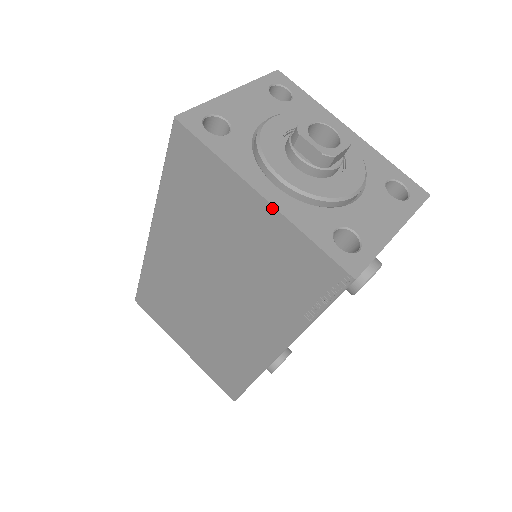
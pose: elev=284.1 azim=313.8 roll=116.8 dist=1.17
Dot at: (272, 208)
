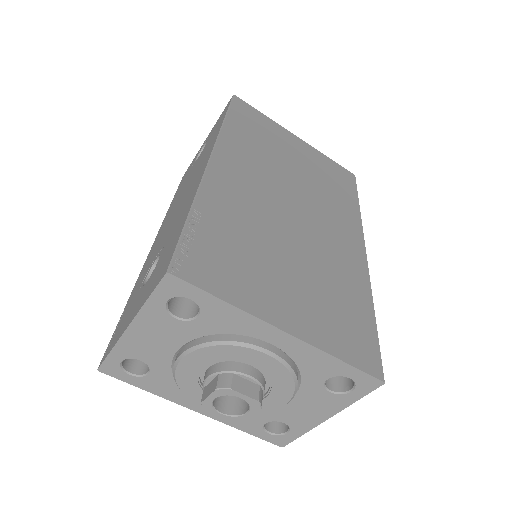
Dot at: (209, 415)
